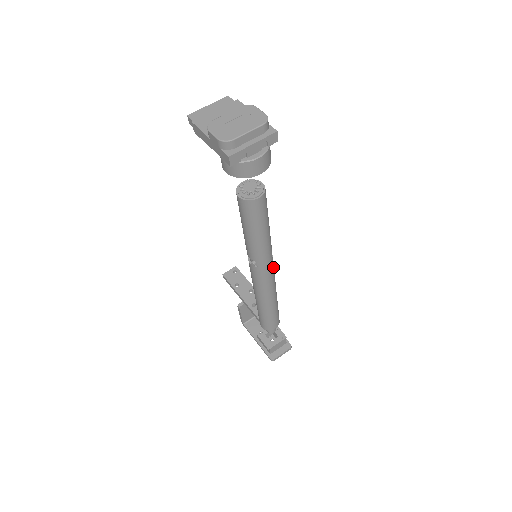
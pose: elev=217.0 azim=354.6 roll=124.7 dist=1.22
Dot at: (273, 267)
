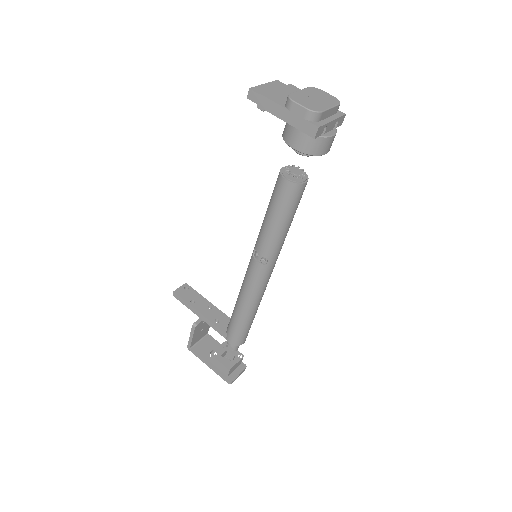
Dot at: occluded
